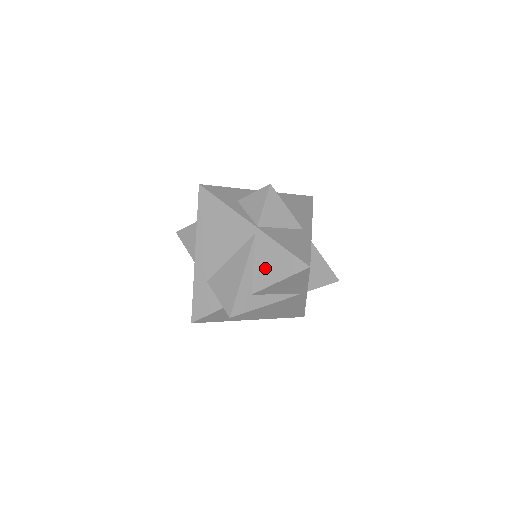
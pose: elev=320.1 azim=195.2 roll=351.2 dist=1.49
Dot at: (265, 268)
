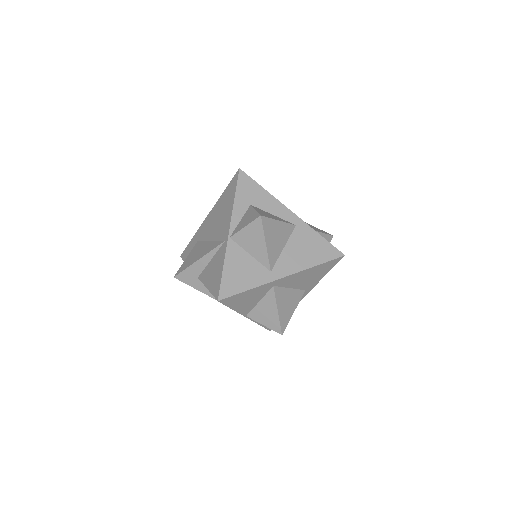
Dot at: (211, 270)
